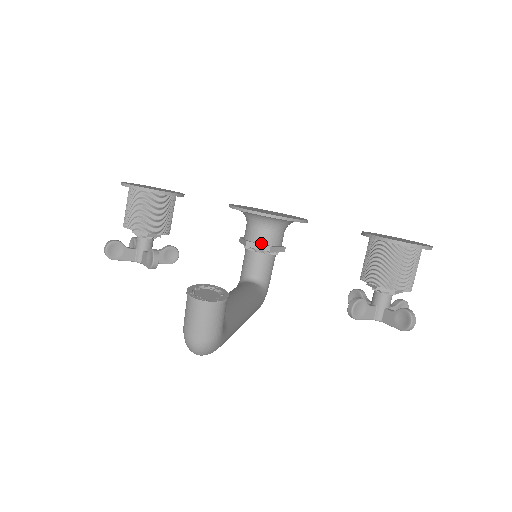
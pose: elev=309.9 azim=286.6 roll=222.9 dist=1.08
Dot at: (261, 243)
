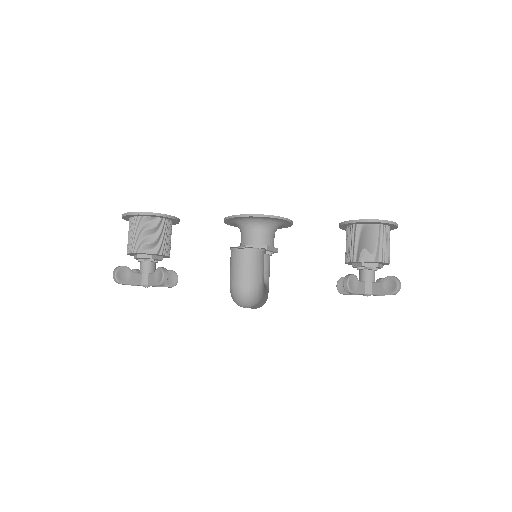
Dot at: (258, 244)
